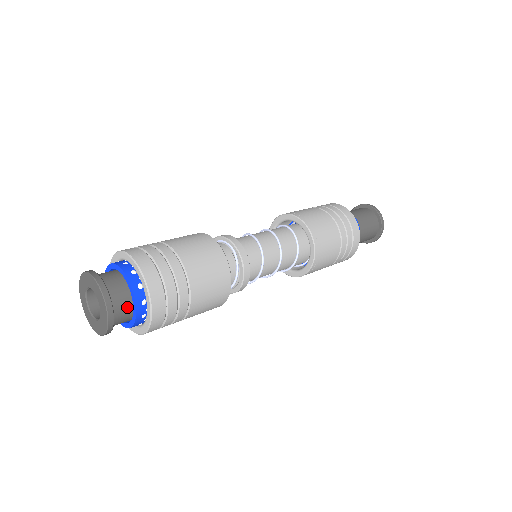
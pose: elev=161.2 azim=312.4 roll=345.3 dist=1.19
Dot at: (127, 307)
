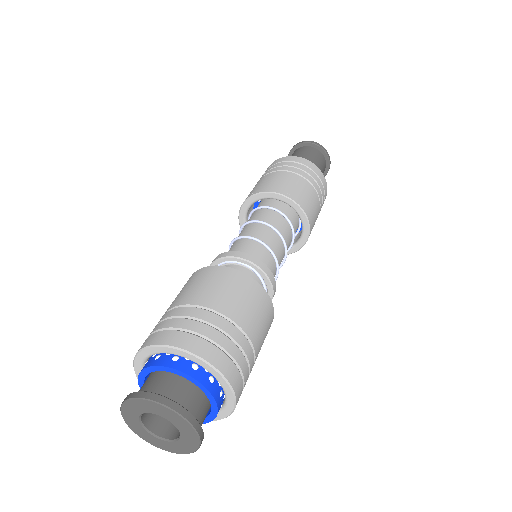
Dot at: (205, 410)
